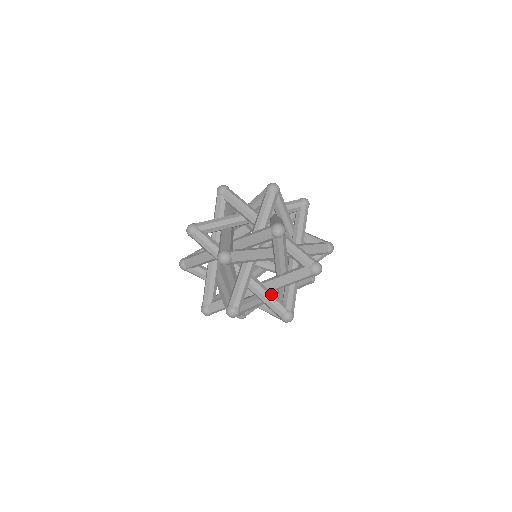
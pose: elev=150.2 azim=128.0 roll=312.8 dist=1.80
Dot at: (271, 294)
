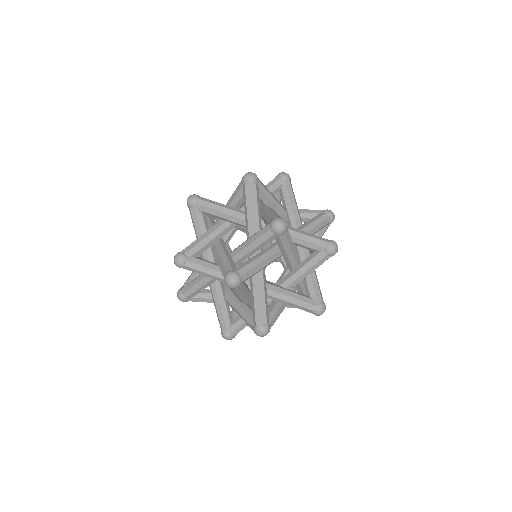
Dot at: occluded
